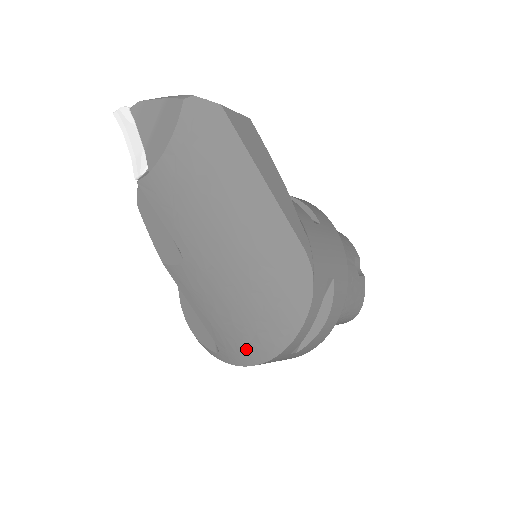
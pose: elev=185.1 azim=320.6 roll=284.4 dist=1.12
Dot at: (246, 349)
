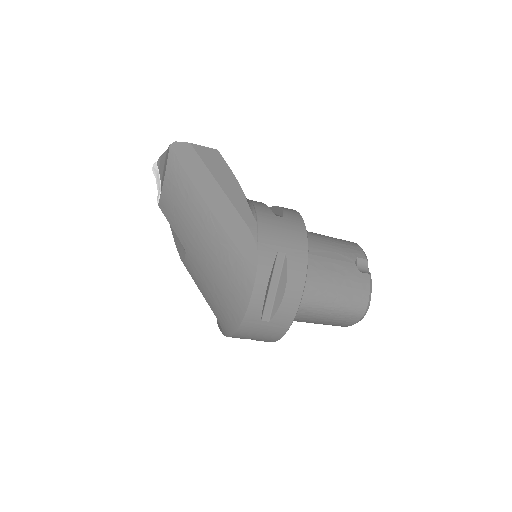
Dot at: (228, 317)
